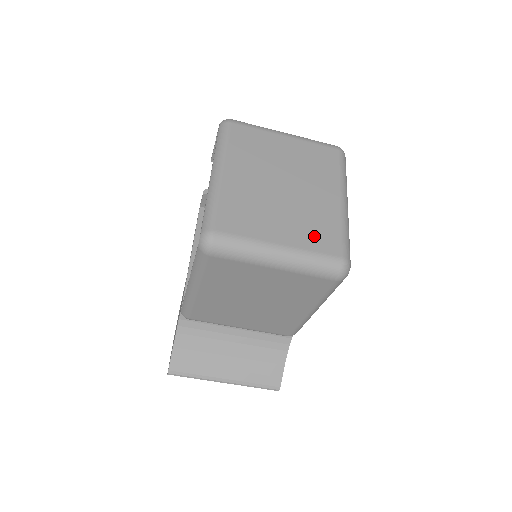
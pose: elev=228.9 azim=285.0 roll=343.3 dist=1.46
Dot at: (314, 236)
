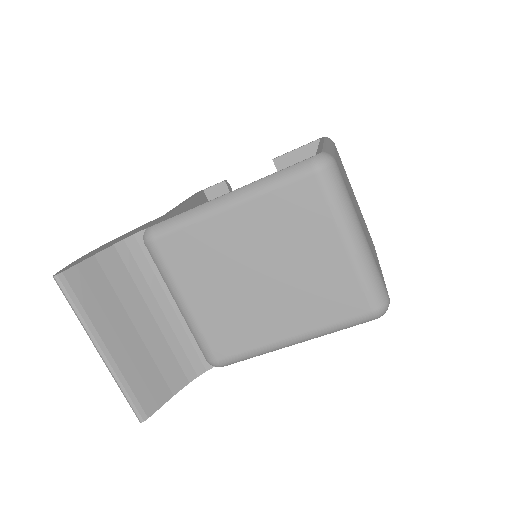
Dot at: occluded
